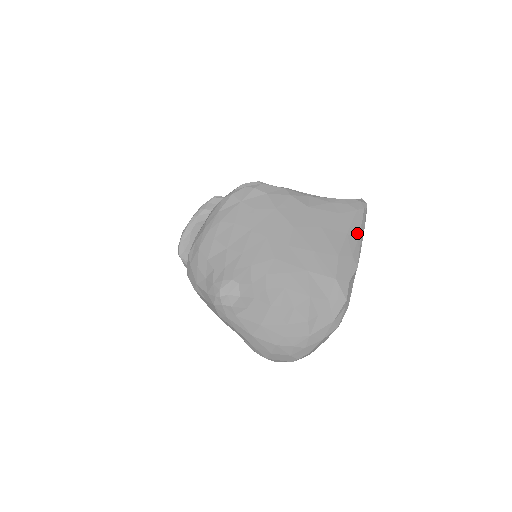
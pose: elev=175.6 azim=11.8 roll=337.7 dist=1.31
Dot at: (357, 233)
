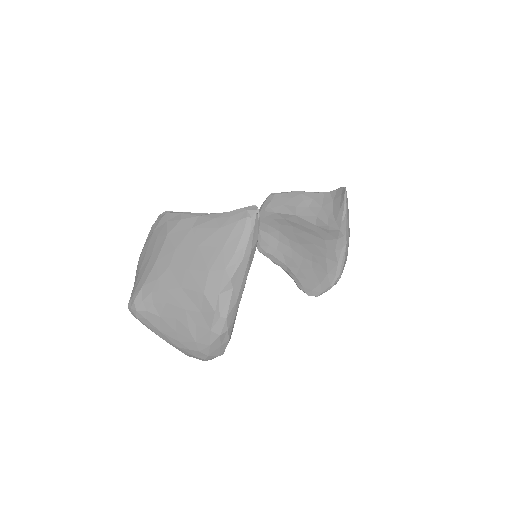
Dot at: (235, 245)
